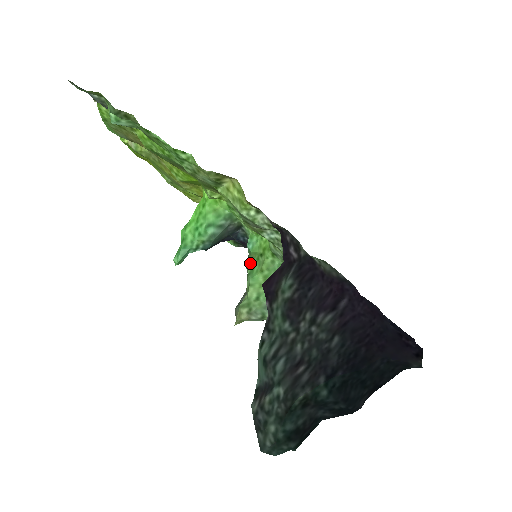
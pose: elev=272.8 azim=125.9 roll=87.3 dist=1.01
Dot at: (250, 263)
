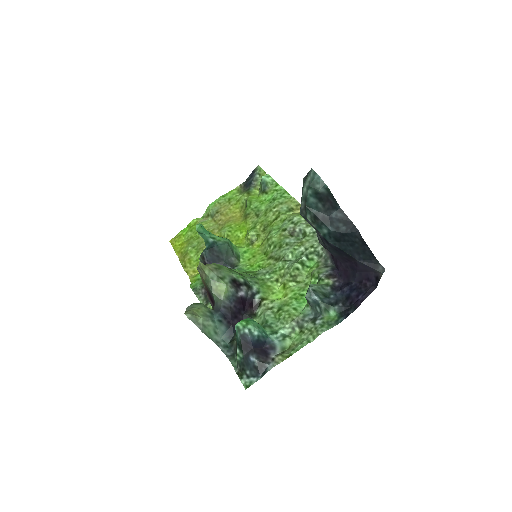
Dot at: occluded
